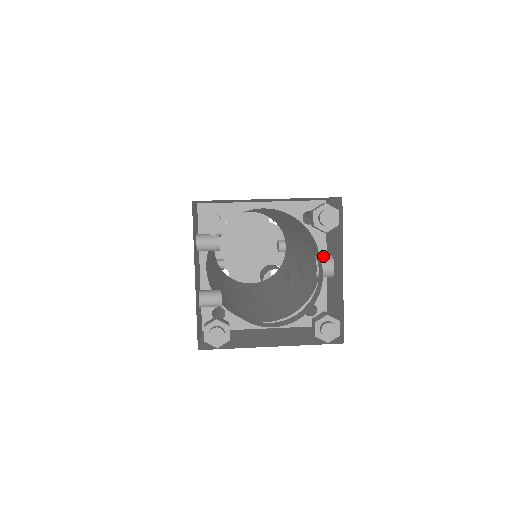
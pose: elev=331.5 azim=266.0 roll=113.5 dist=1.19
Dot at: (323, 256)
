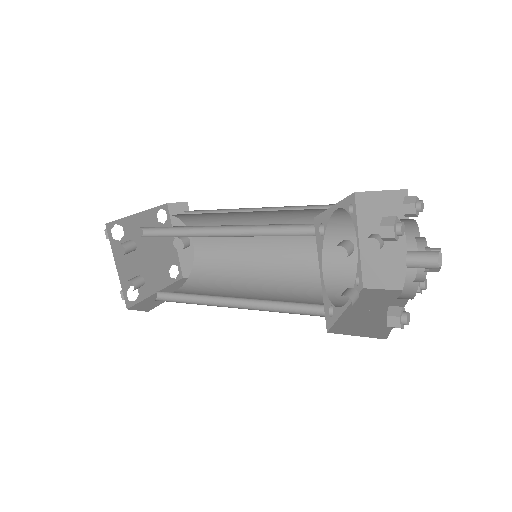
Dot at: (376, 236)
